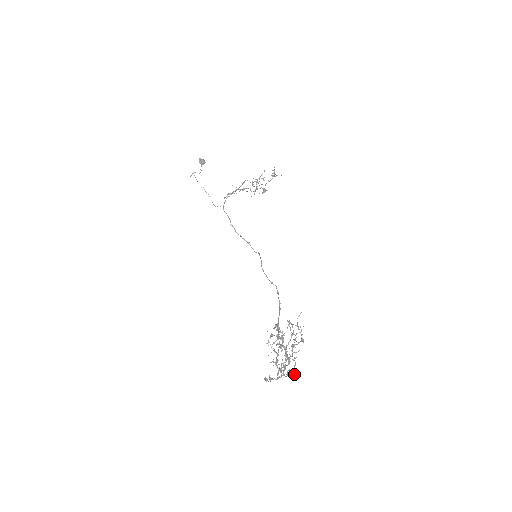
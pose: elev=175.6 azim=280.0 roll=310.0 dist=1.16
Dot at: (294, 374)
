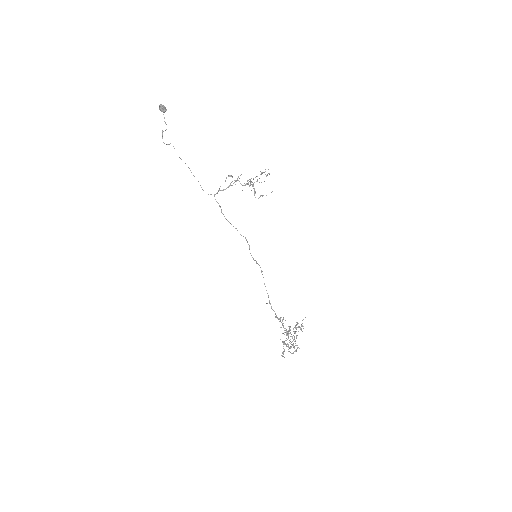
Dot at: occluded
